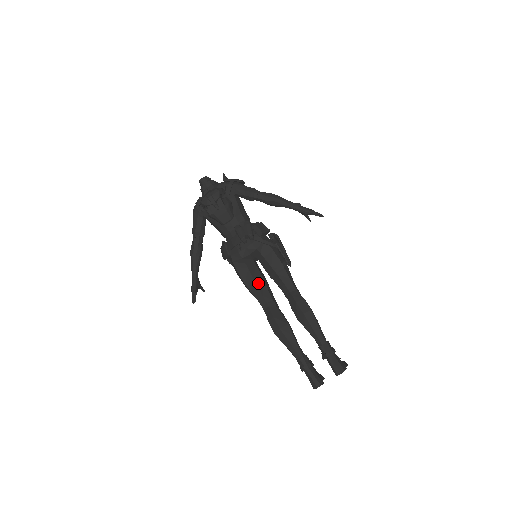
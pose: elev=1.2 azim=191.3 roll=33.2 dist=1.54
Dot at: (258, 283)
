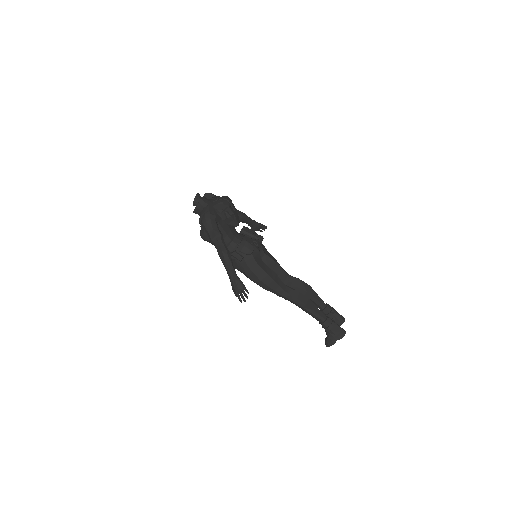
Dot at: (274, 272)
